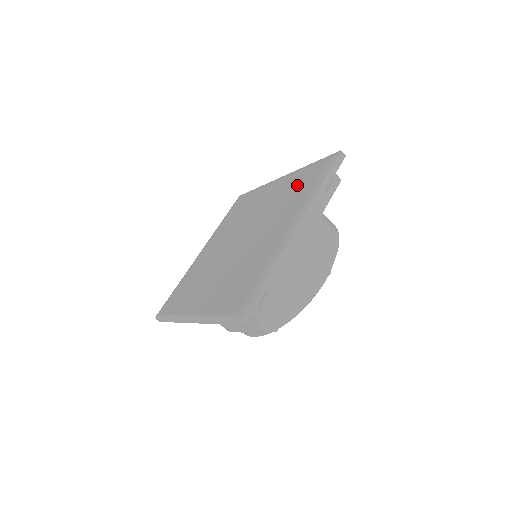
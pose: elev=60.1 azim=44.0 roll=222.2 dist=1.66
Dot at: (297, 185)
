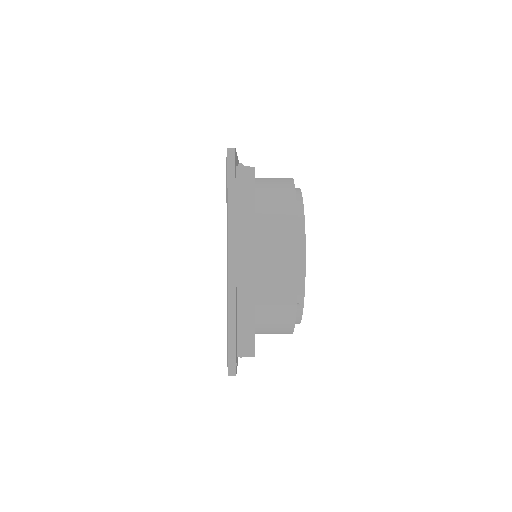
Dot at: occluded
